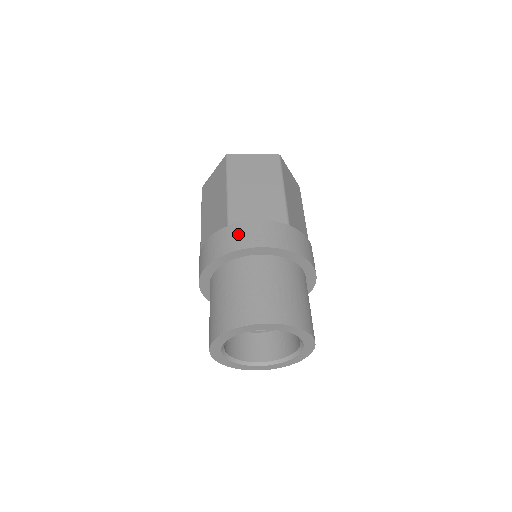
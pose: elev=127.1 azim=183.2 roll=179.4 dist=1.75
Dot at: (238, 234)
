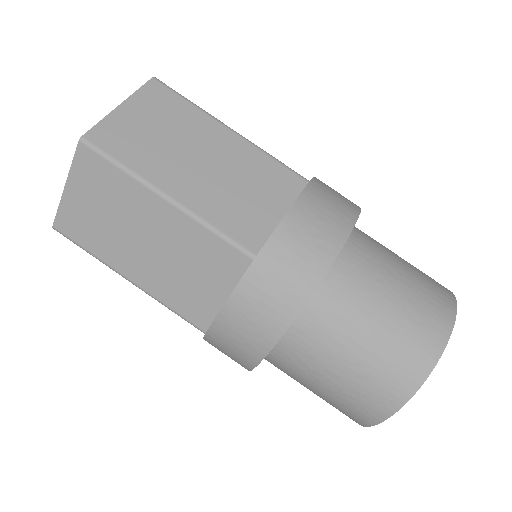
Dot at: (230, 344)
